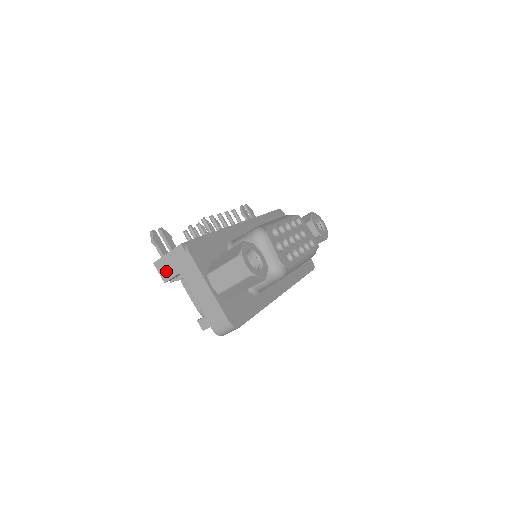
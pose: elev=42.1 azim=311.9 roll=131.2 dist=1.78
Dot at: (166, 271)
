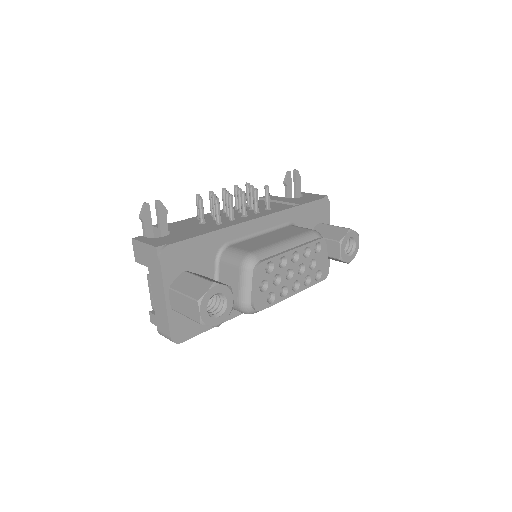
Dot at: (139, 255)
